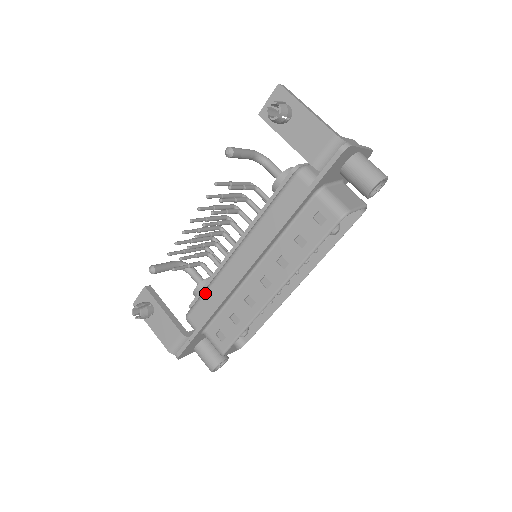
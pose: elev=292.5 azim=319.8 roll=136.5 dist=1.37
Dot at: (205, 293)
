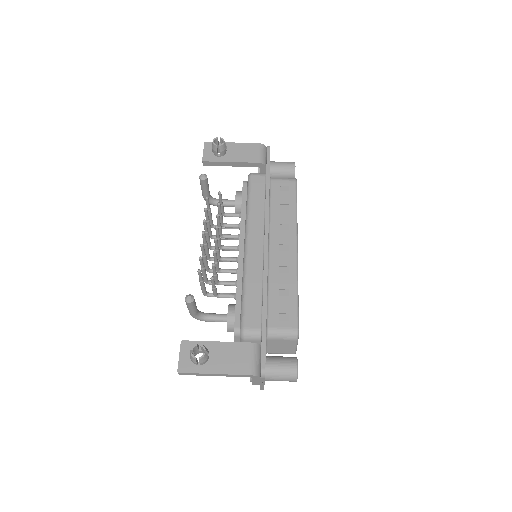
Dot at: (245, 293)
